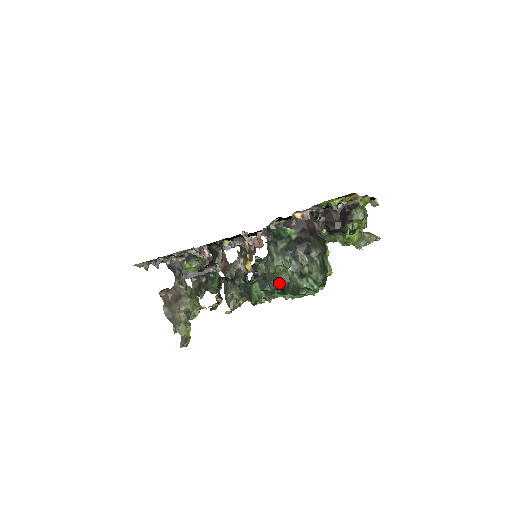
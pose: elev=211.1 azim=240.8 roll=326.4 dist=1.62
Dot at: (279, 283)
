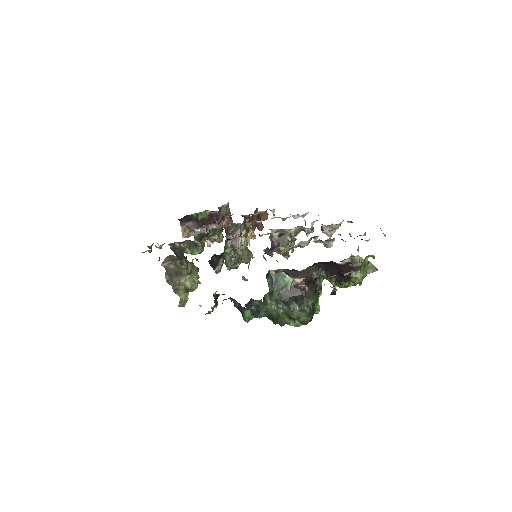
Dot at: (270, 314)
